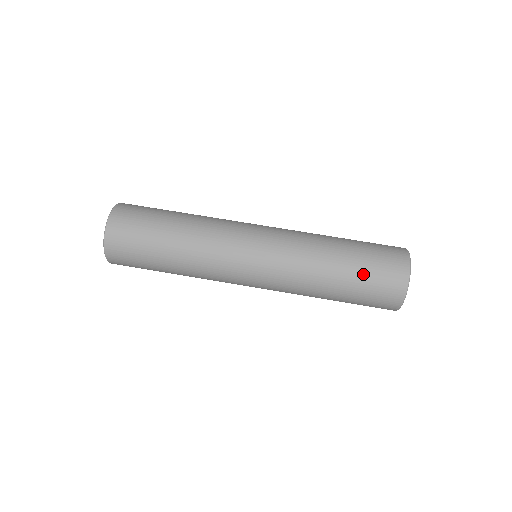
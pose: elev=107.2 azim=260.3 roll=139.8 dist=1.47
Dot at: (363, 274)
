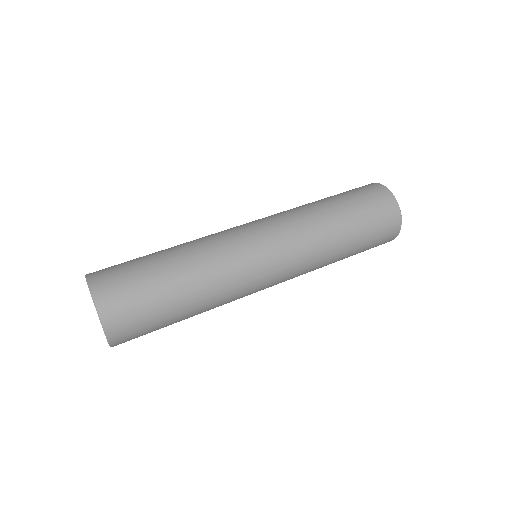
Dot at: (347, 196)
